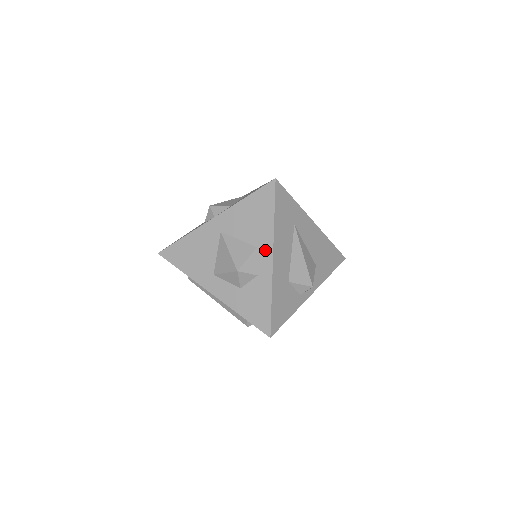
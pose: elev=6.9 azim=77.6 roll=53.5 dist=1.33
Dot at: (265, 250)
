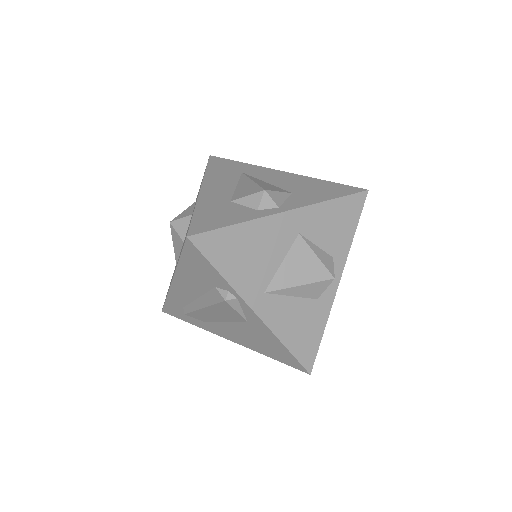
Dot at: occluded
